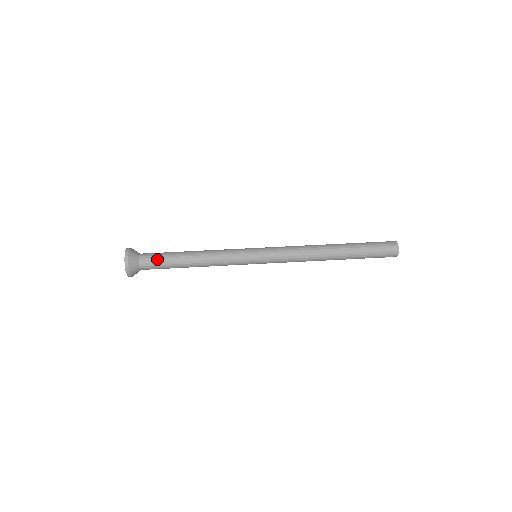
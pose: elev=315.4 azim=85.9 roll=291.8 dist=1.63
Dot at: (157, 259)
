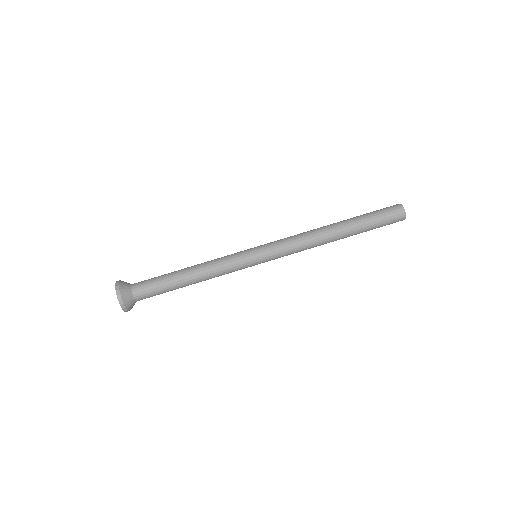
Dot at: (155, 294)
